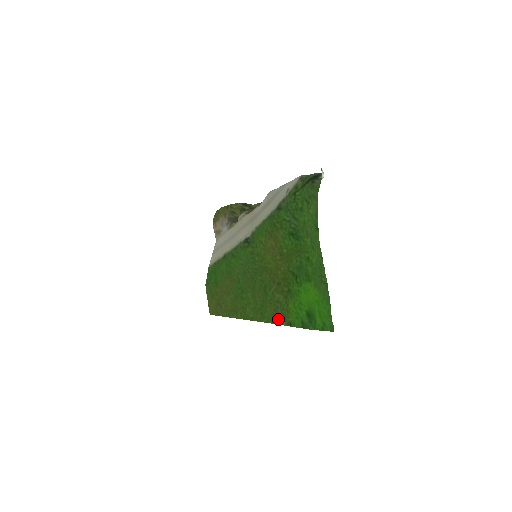
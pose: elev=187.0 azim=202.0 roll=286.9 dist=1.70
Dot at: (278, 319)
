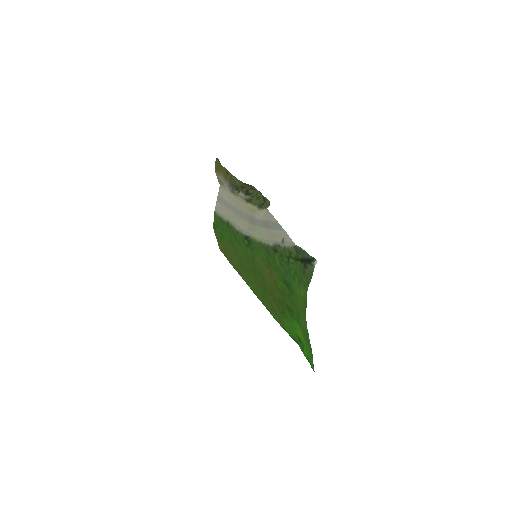
Dot at: (275, 317)
